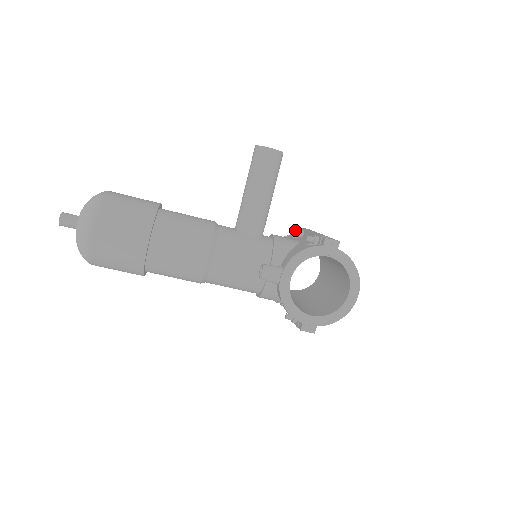
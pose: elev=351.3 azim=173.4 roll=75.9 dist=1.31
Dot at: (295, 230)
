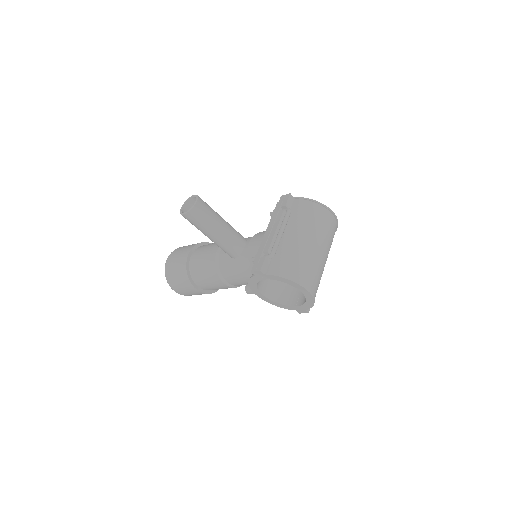
Dot at: (270, 215)
